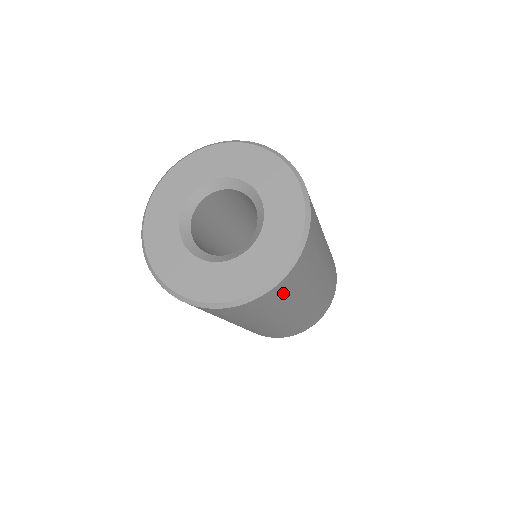
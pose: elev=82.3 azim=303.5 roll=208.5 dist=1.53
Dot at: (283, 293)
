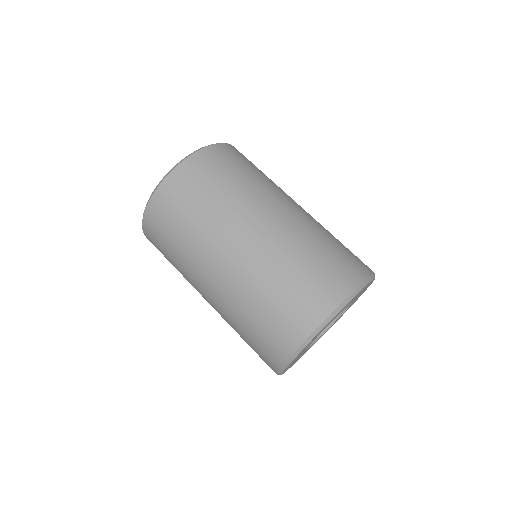
Dot at: (221, 165)
